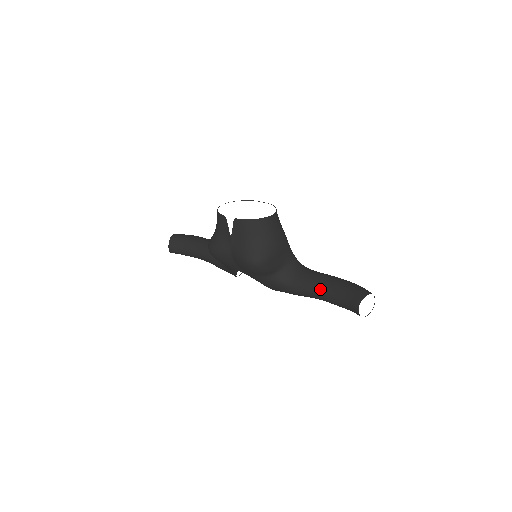
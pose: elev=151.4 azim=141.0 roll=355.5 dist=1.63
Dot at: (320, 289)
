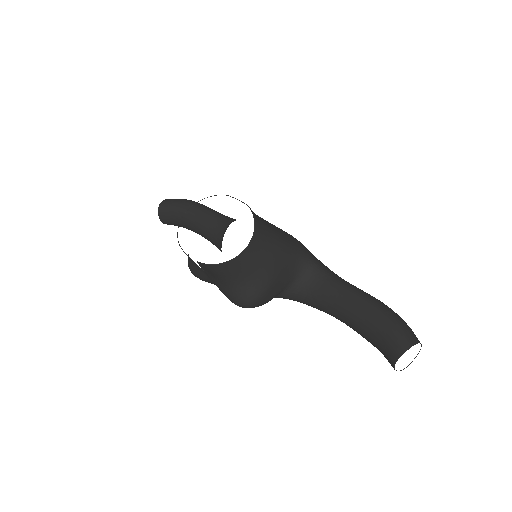
Dot at: (343, 318)
